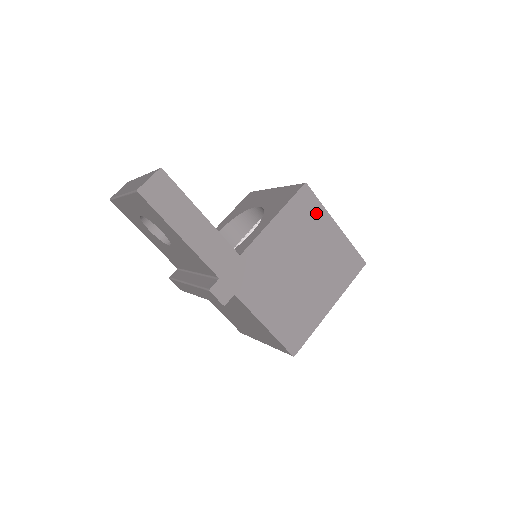
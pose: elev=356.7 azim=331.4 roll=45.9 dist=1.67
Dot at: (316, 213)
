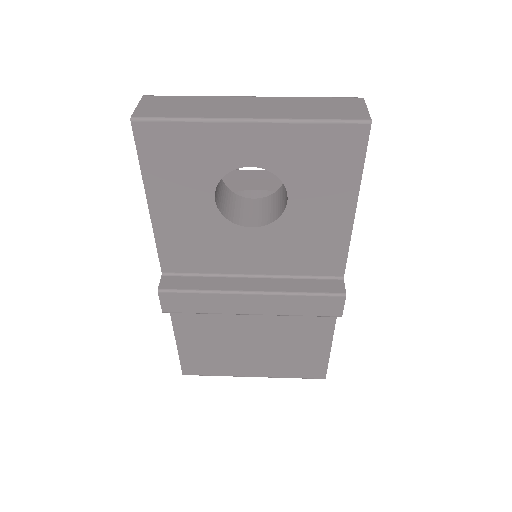
Dot at: occluded
